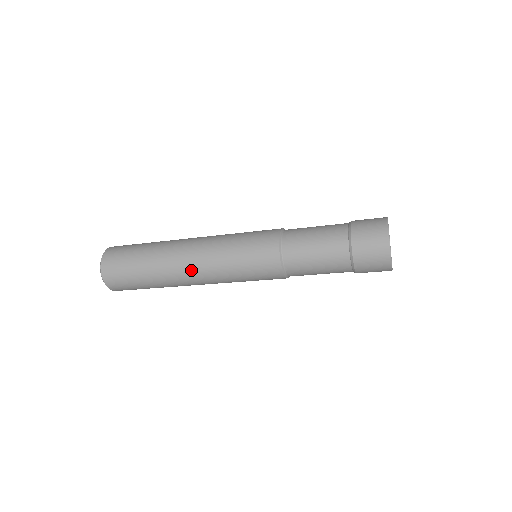
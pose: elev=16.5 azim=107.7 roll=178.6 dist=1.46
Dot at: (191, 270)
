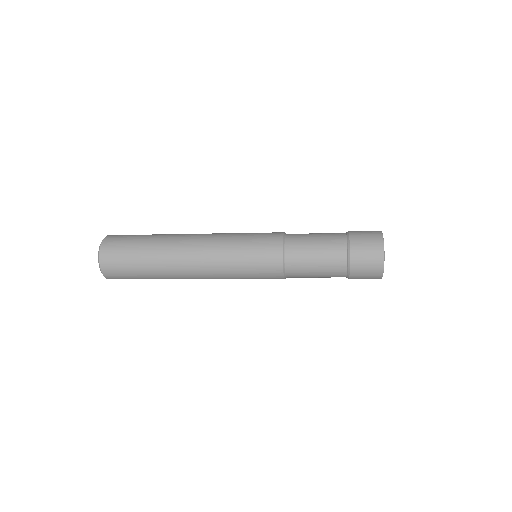
Dot at: occluded
